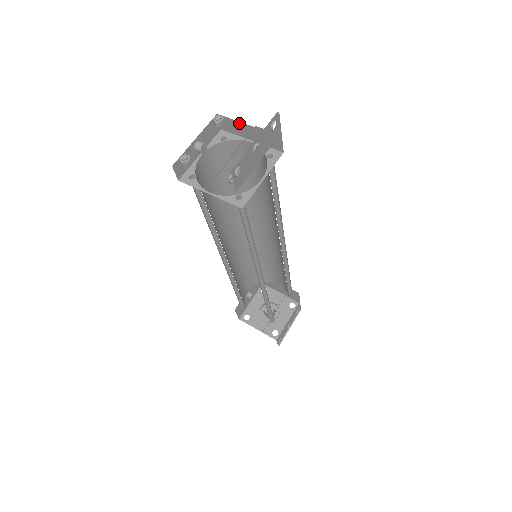
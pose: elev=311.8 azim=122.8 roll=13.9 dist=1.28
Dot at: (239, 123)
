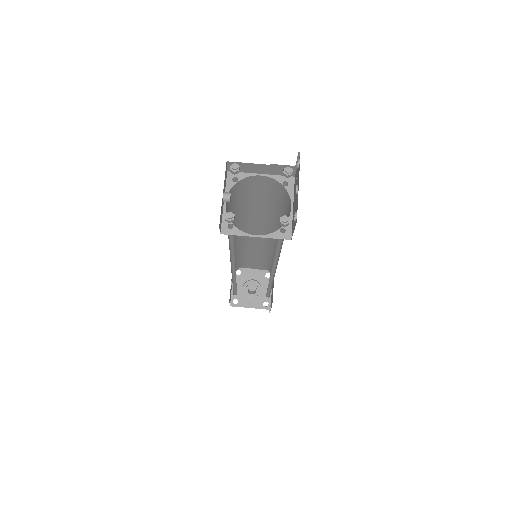
Dot at: (251, 164)
